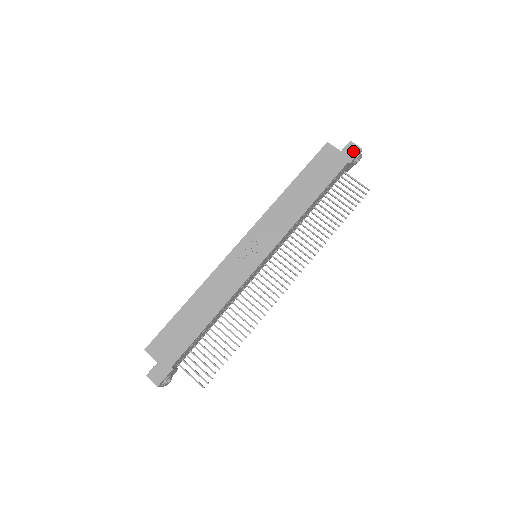
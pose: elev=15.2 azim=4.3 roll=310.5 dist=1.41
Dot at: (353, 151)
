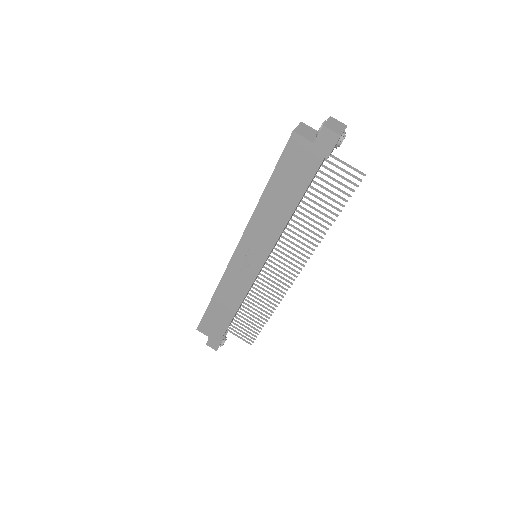
Dot at: (329, 141)
